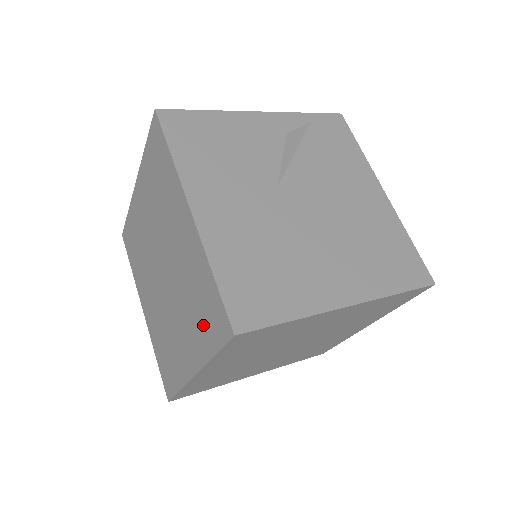
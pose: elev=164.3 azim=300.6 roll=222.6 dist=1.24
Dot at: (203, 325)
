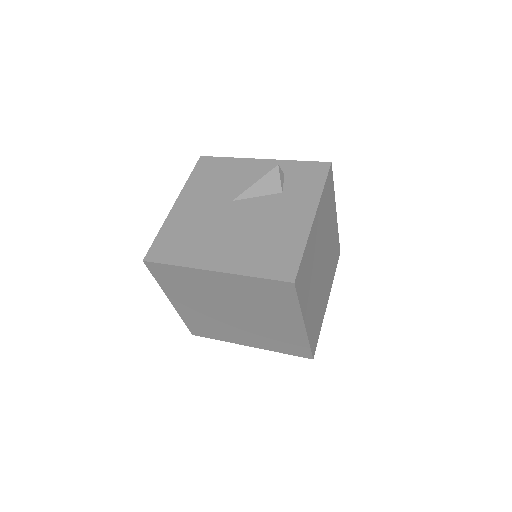
Dot at: occluded
